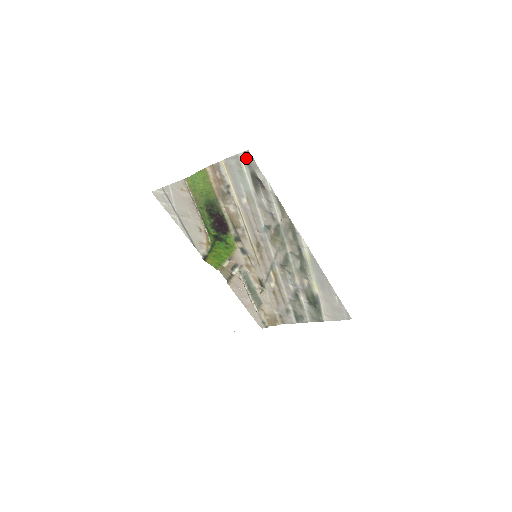
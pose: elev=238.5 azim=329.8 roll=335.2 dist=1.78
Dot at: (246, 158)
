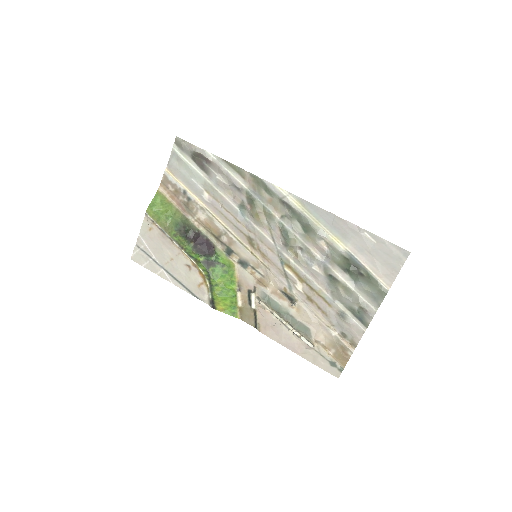
Dot at: (179, 146)
